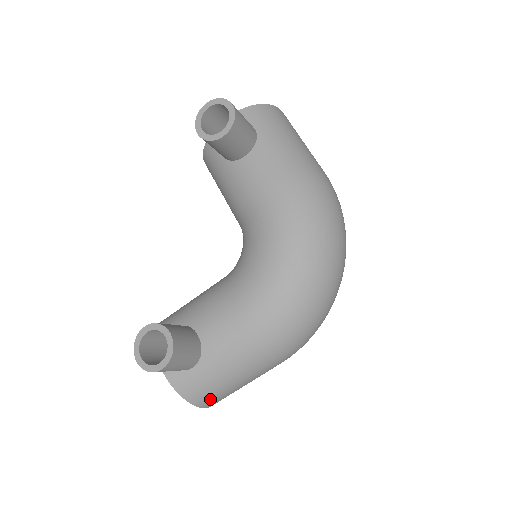
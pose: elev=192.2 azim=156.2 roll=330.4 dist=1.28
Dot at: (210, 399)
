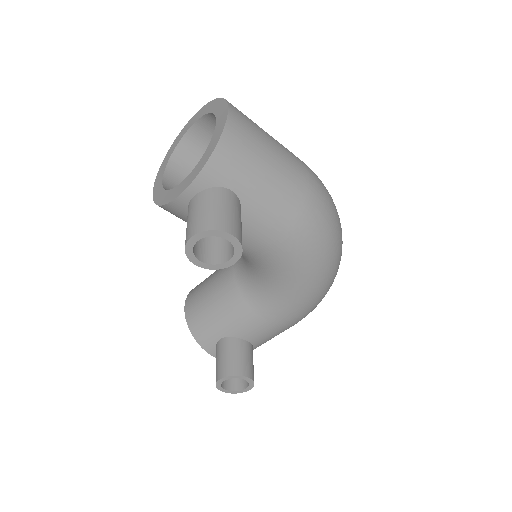
Dot at: occluded
